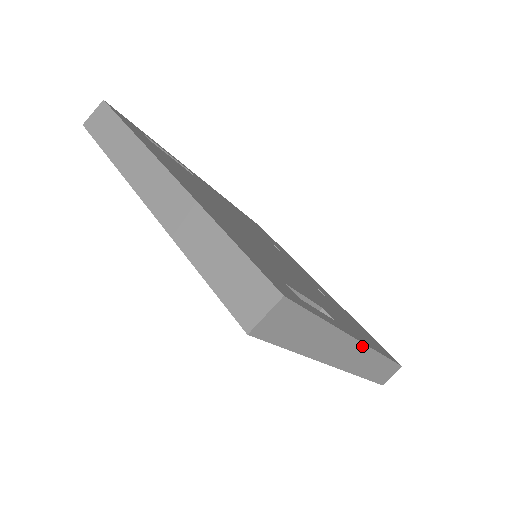
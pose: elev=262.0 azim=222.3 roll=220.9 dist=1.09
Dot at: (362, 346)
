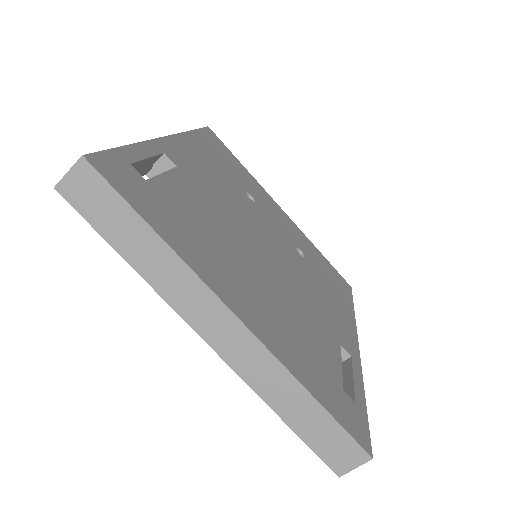
Dot at: occluded
